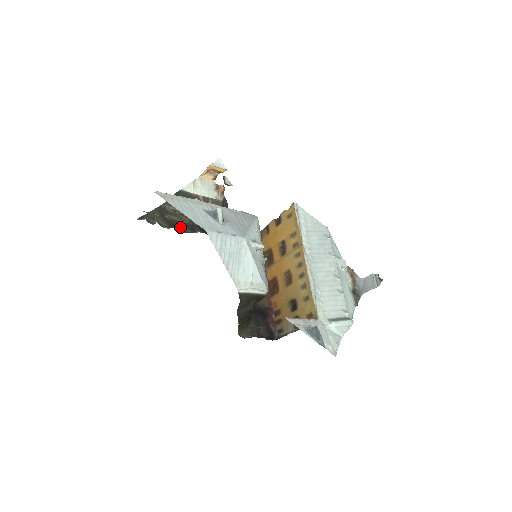
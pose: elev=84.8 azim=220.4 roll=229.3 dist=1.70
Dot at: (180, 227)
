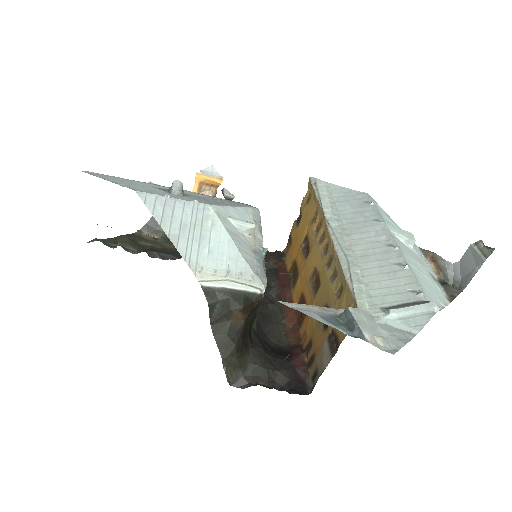
Dot at: (157, 252)
